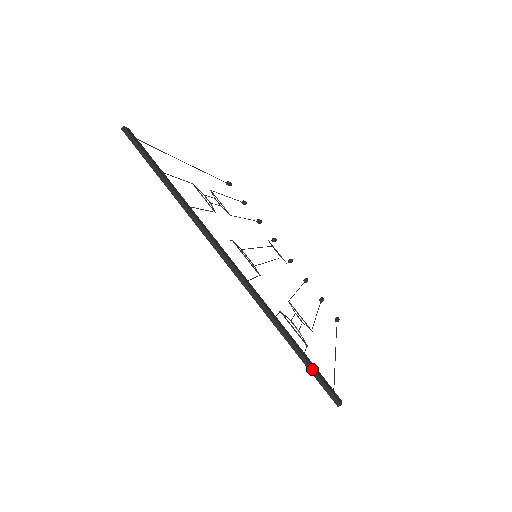
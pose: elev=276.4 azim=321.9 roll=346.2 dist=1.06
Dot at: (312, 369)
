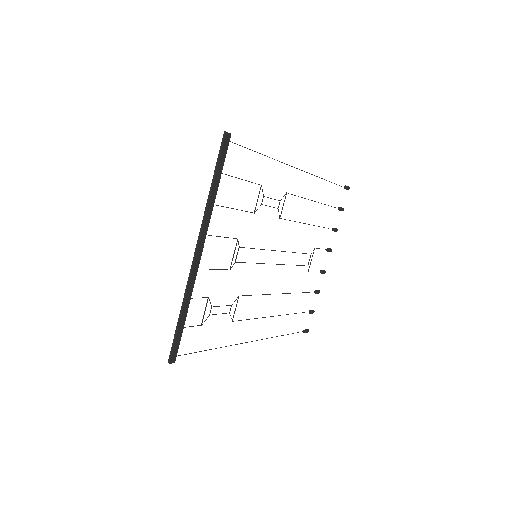
Dot at: (175, 337)
